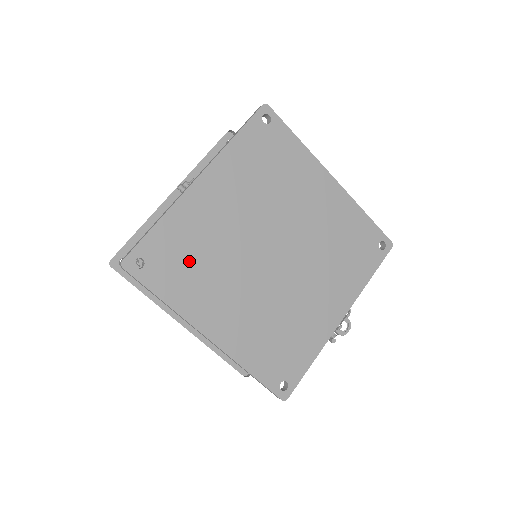
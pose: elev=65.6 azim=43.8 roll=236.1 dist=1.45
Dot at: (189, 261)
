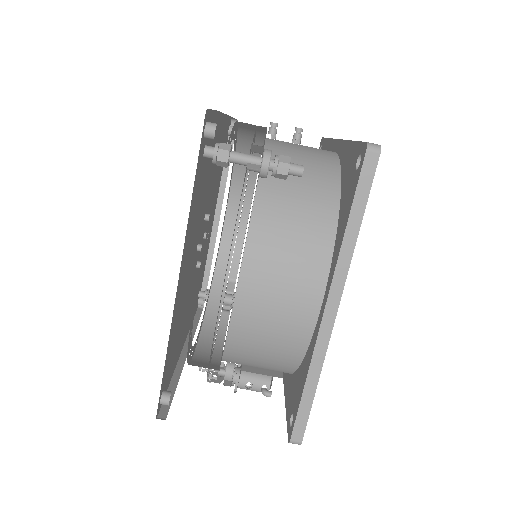
Dot at: occluded
